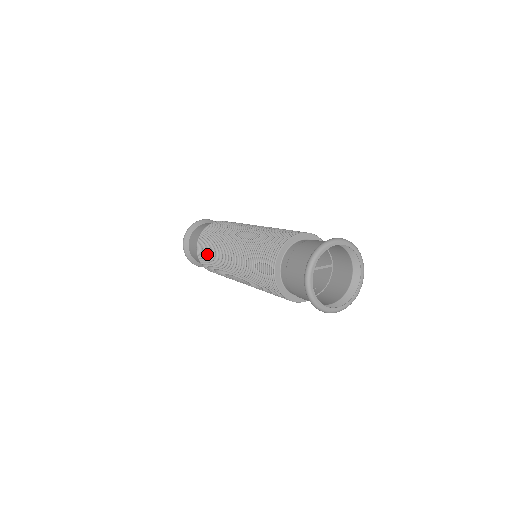
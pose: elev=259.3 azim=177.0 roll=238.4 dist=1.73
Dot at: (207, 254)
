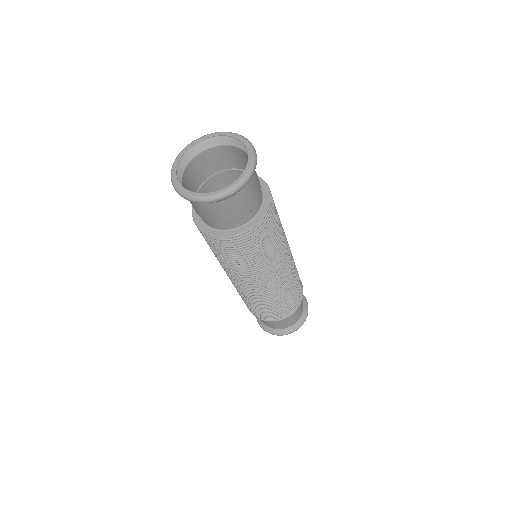
Dot at: occluded
